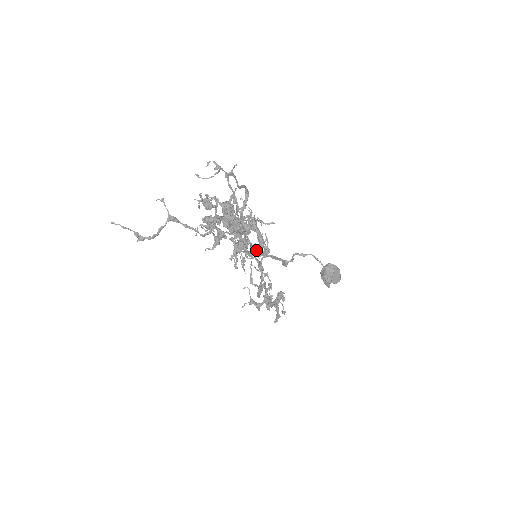
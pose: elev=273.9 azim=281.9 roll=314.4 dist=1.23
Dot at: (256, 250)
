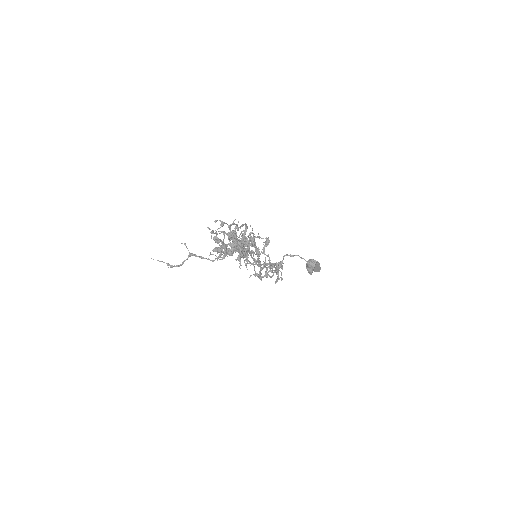
Dot at: (253, 264)
